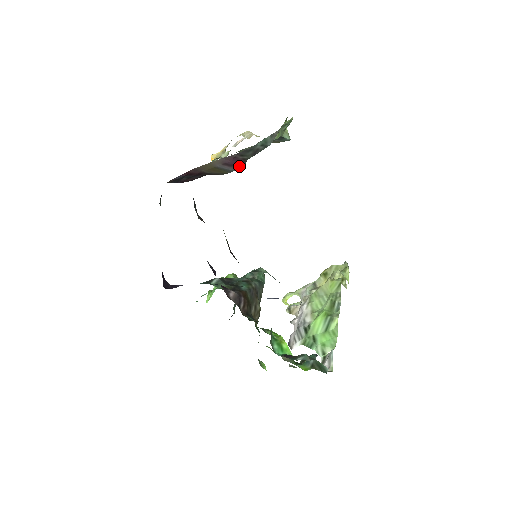
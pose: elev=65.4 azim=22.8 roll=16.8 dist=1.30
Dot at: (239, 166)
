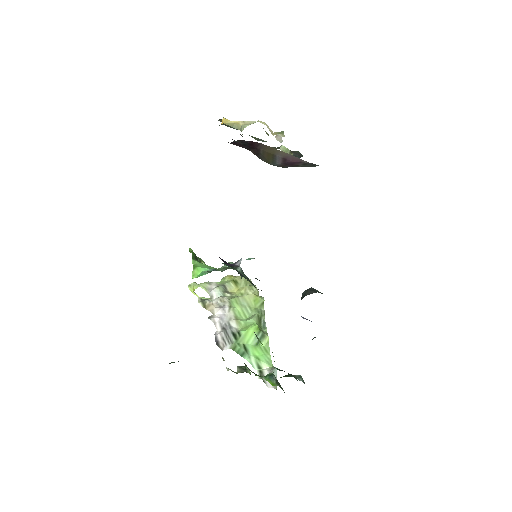
Dot at: (284, 166)
